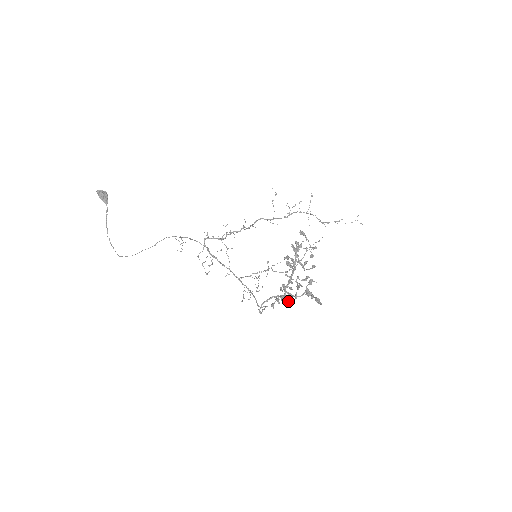
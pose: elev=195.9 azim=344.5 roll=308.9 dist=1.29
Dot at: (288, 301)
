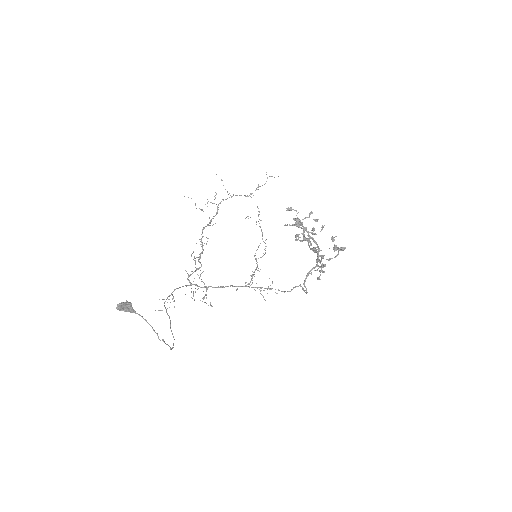
Dot at: (325, 266)
